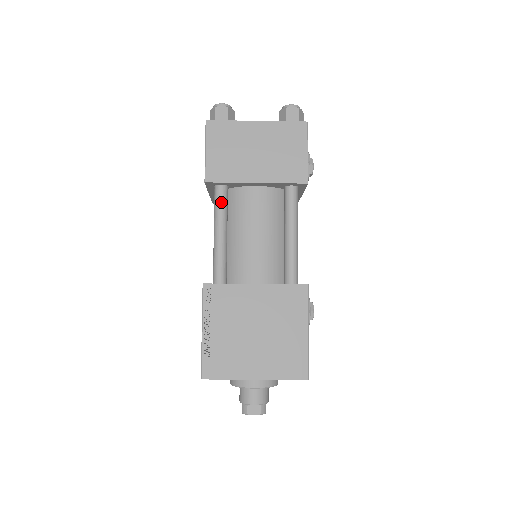
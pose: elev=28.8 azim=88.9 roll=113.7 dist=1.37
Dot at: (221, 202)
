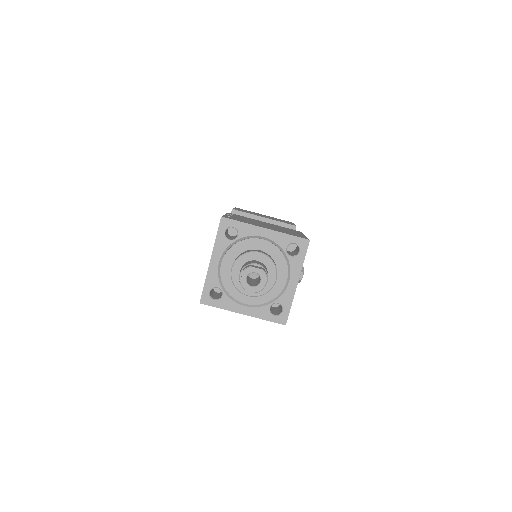
Dot at: occluded
